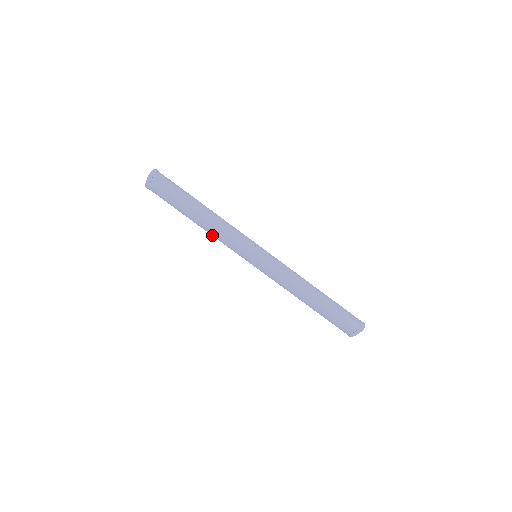
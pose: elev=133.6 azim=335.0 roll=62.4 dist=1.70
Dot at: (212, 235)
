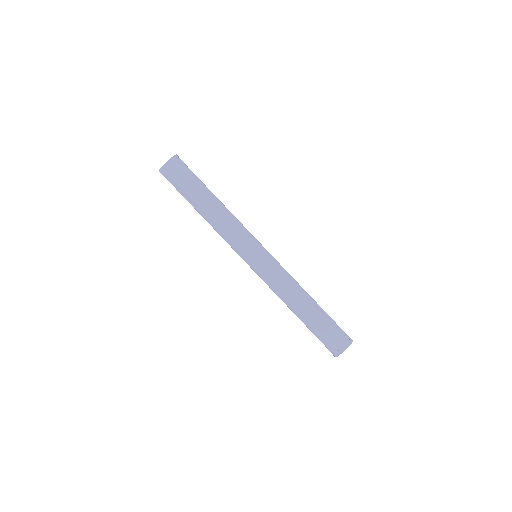
Dot at: (216, 228)
